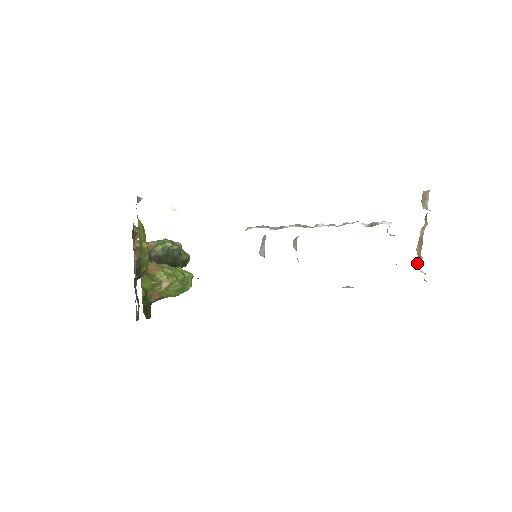
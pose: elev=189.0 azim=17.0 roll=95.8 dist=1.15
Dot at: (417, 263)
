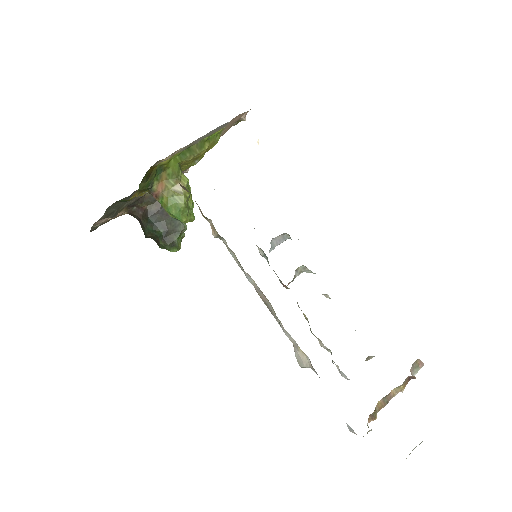
Dot at: (369, 416)
